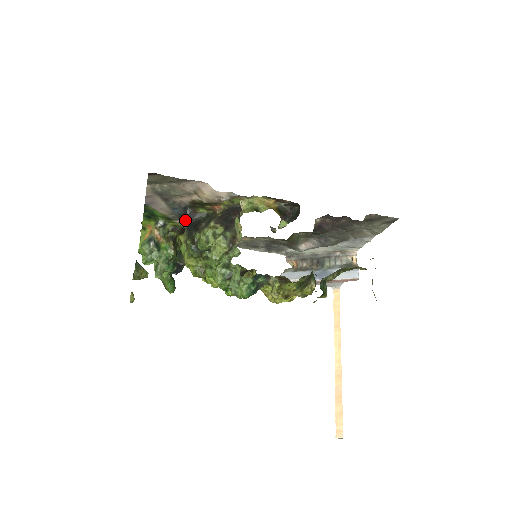
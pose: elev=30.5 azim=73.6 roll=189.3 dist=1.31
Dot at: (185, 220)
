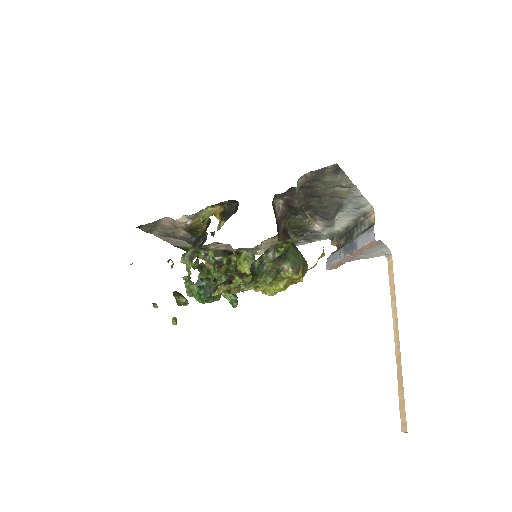
Dot at: (198, 247)
